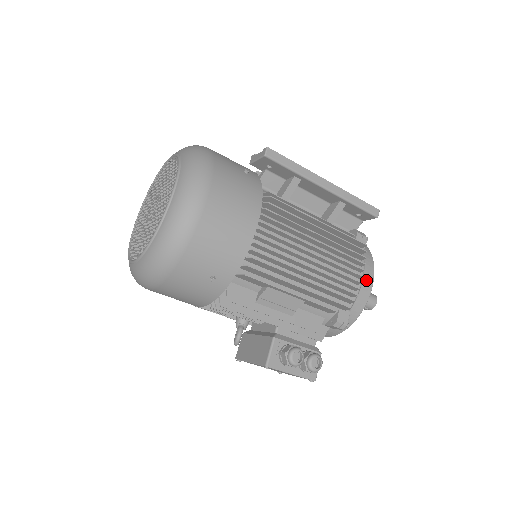
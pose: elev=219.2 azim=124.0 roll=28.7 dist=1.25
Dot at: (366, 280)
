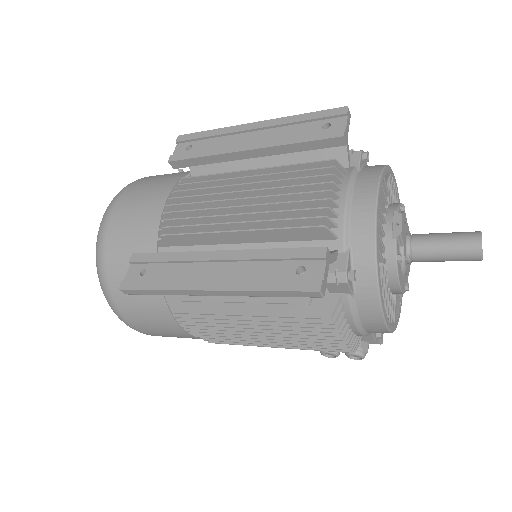
Dot at: (369, 325)
